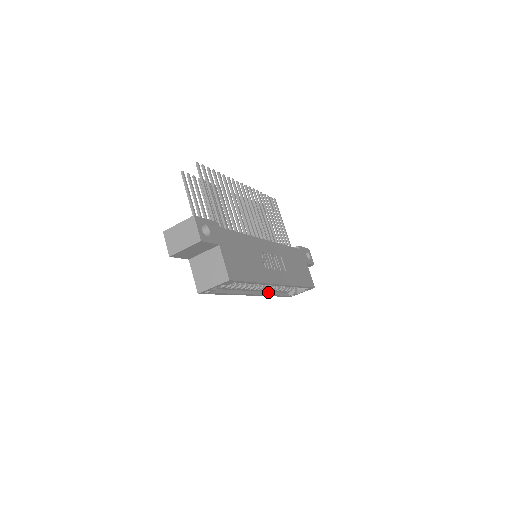
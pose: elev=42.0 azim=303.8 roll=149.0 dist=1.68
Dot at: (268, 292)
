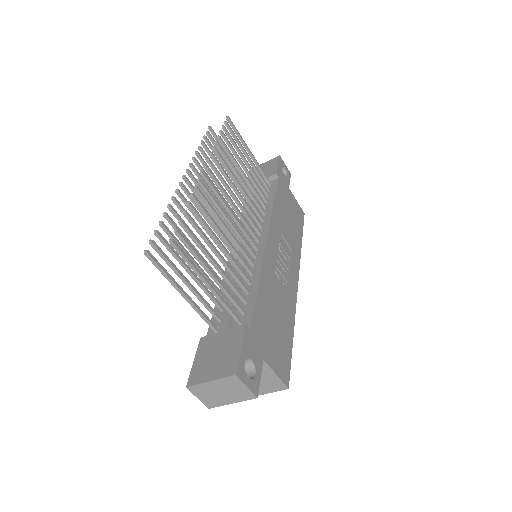
Dot at: occluded
